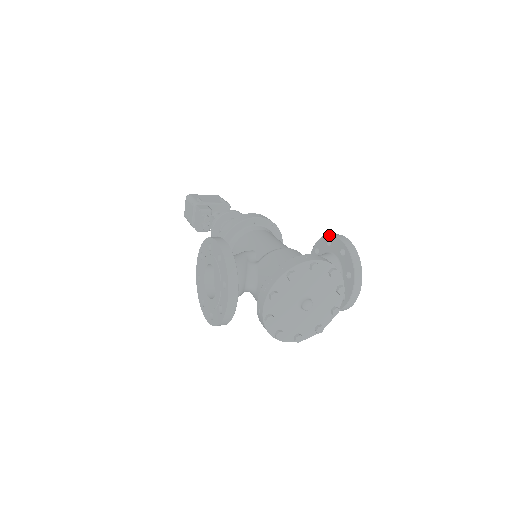
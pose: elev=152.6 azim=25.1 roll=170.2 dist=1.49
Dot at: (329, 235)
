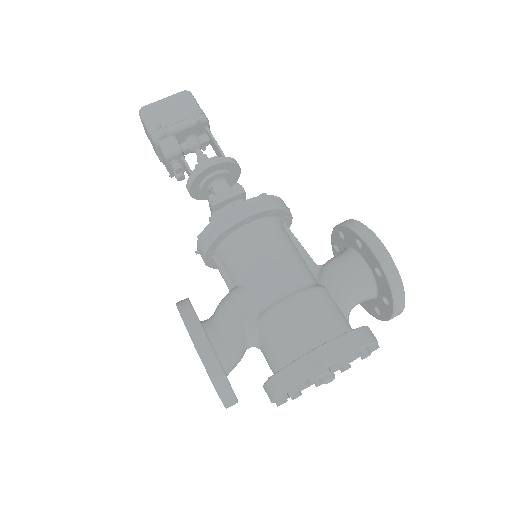
Dot at: (359, 237)
